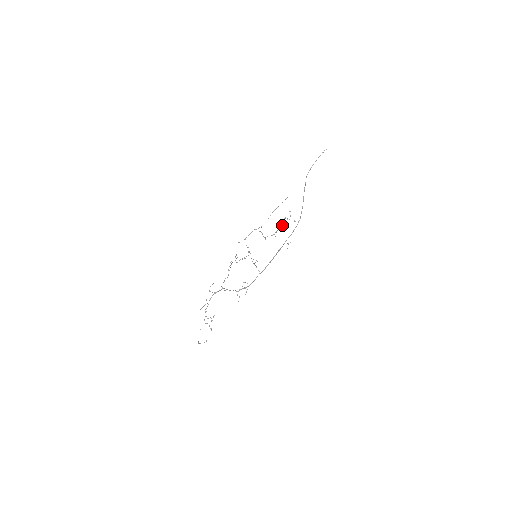
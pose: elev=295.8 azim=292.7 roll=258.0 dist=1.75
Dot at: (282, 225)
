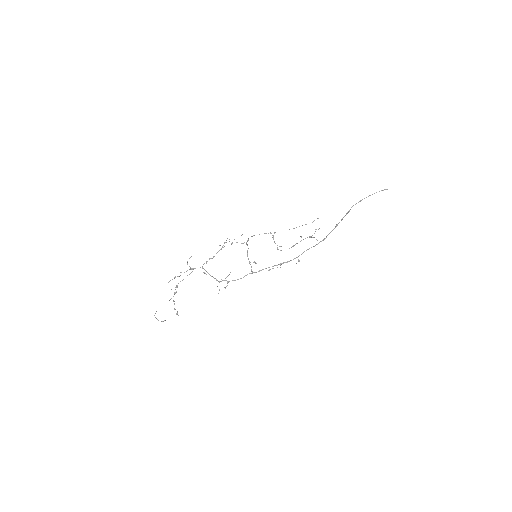
Dot at: (301, 240)
